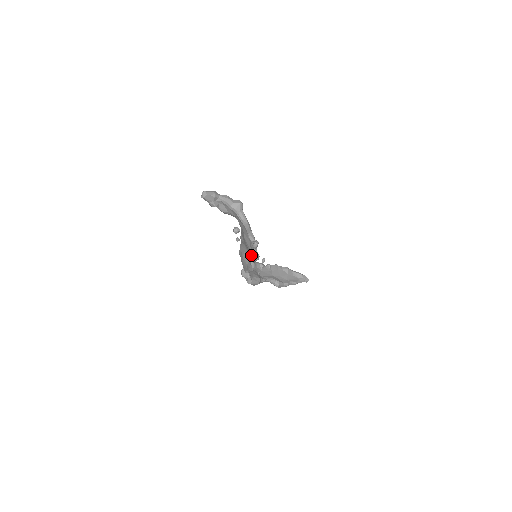
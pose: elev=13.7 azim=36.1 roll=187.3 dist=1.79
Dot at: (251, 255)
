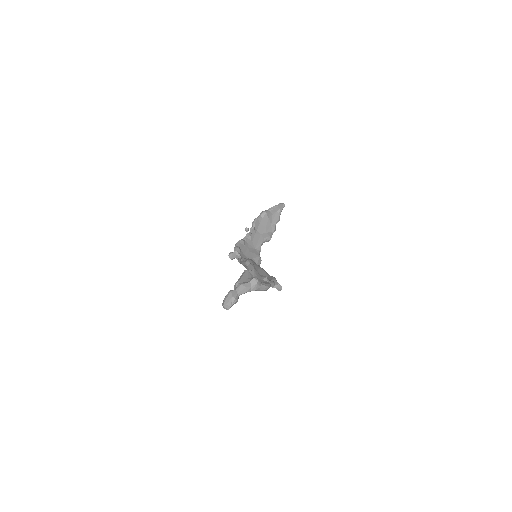
Dot at: occluded
